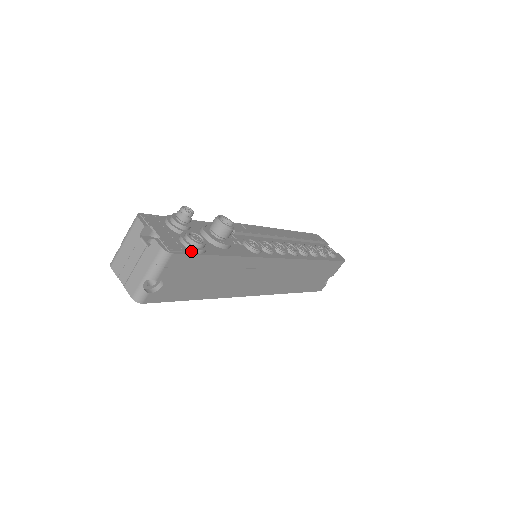
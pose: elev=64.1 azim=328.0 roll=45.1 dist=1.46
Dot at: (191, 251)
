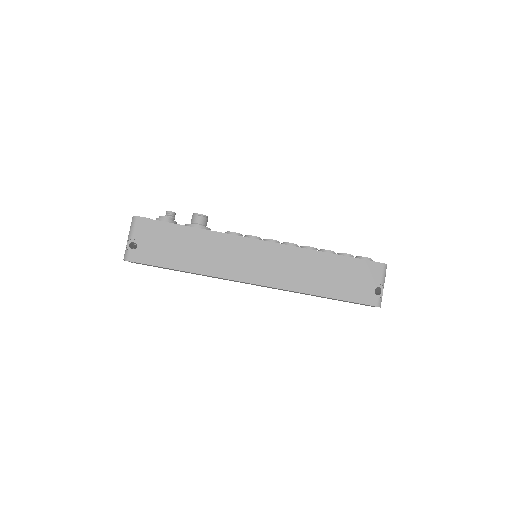
Dot at: (157, 221)
